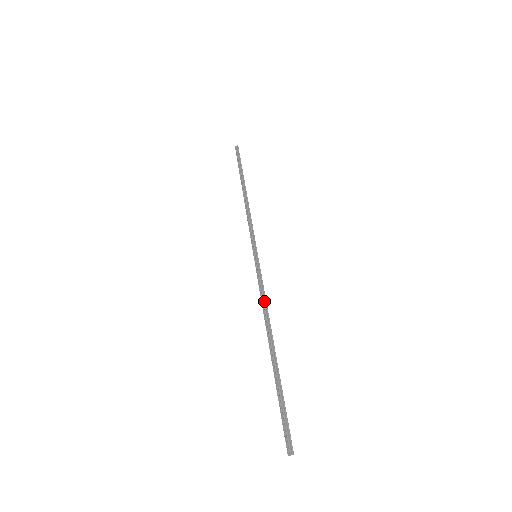
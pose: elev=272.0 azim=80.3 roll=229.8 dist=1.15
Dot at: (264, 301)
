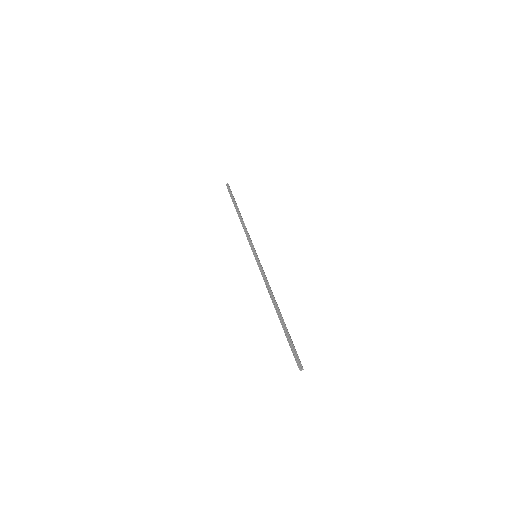
Dot at: (267, 283)
